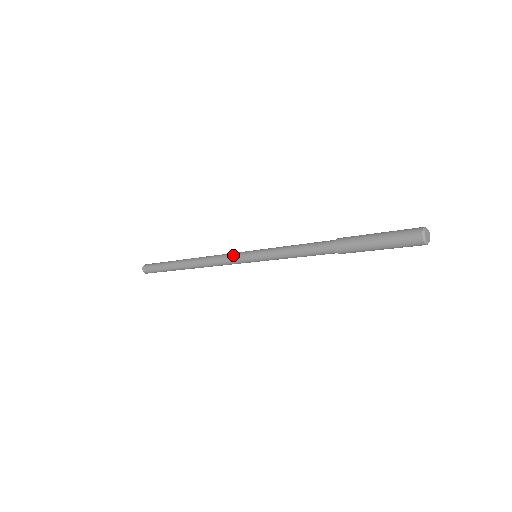
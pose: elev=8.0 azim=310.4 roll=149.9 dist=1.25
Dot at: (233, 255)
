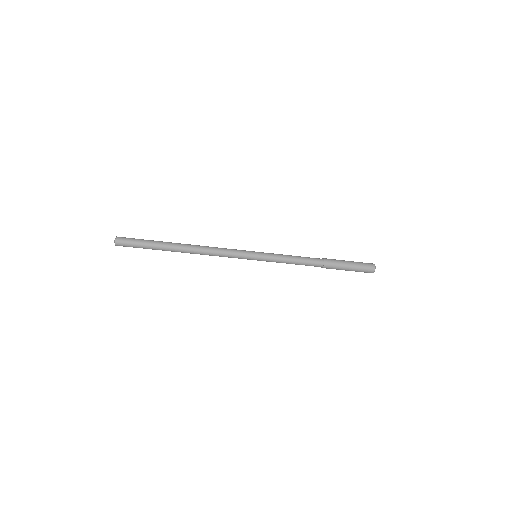
Dot at: occluded
